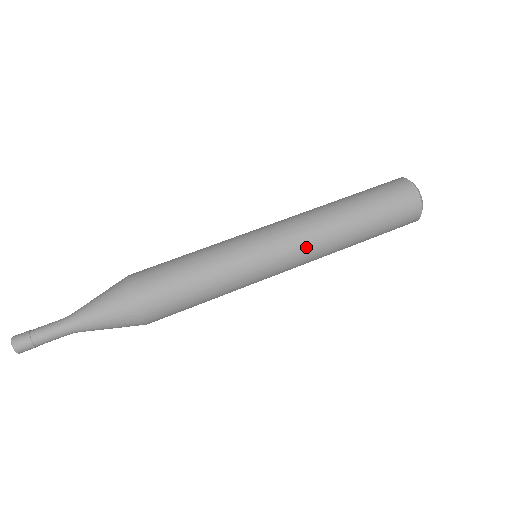
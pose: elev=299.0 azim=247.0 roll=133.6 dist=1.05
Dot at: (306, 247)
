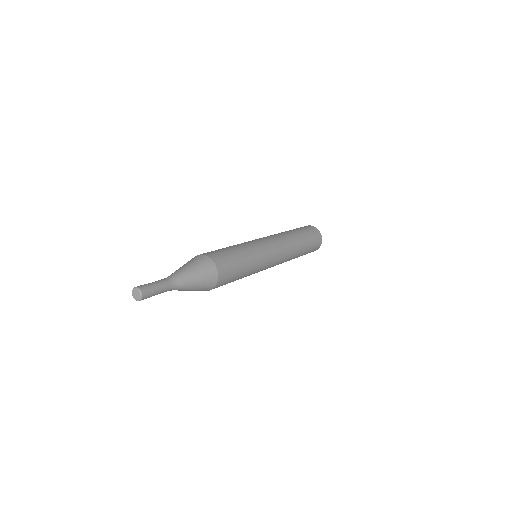
Dot at: (274, 237)
